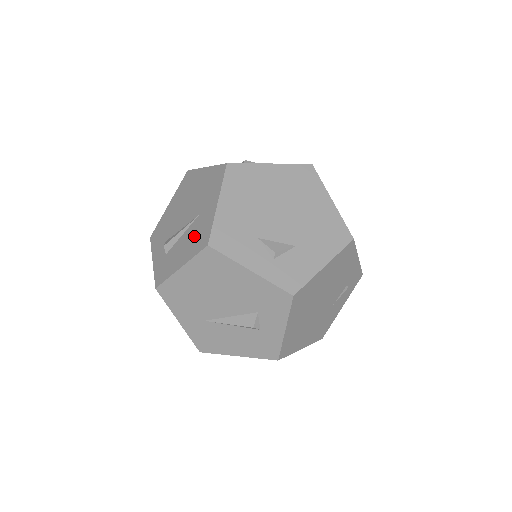
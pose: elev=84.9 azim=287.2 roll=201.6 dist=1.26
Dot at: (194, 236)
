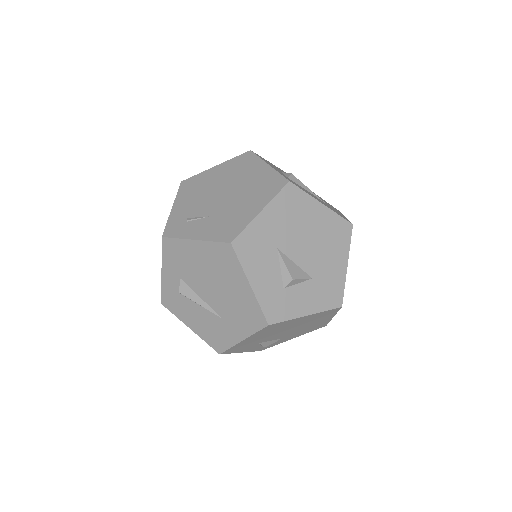
Dot at: (211, 328)
